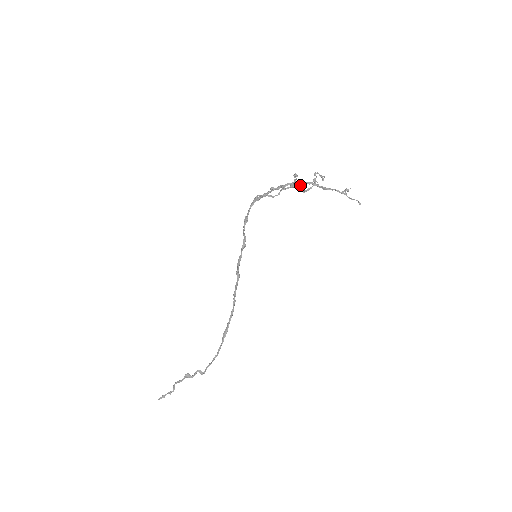
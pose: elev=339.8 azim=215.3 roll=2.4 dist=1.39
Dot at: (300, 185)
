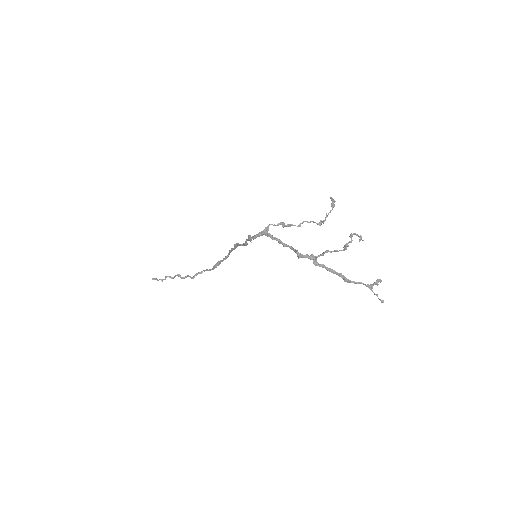
Dot at: (322, 254)
